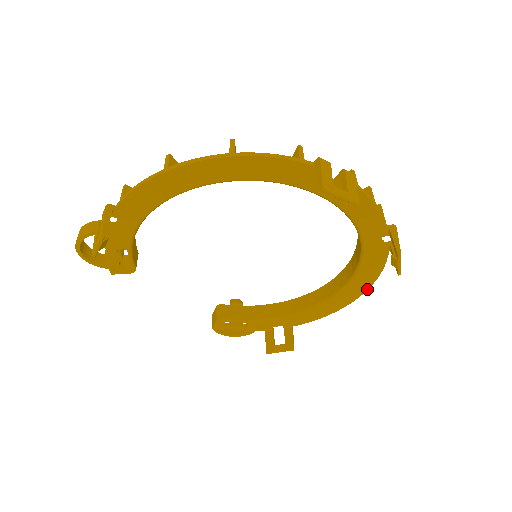
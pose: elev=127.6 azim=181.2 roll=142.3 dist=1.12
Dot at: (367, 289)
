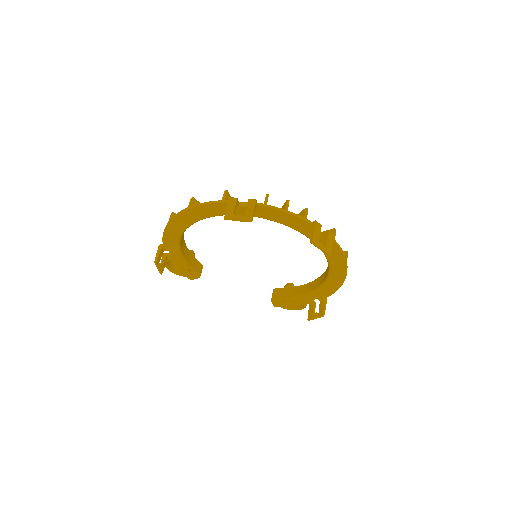
Dot at: (346, 265)
